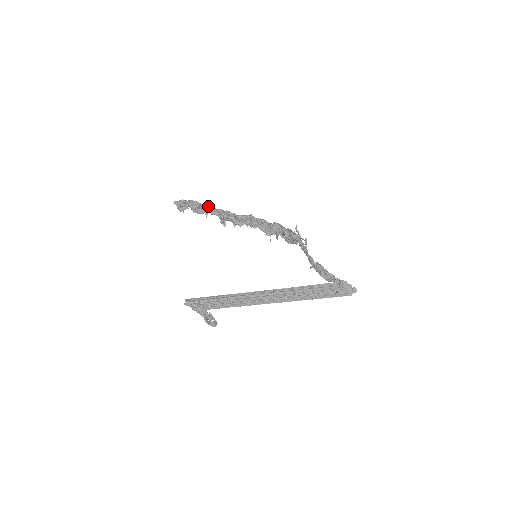
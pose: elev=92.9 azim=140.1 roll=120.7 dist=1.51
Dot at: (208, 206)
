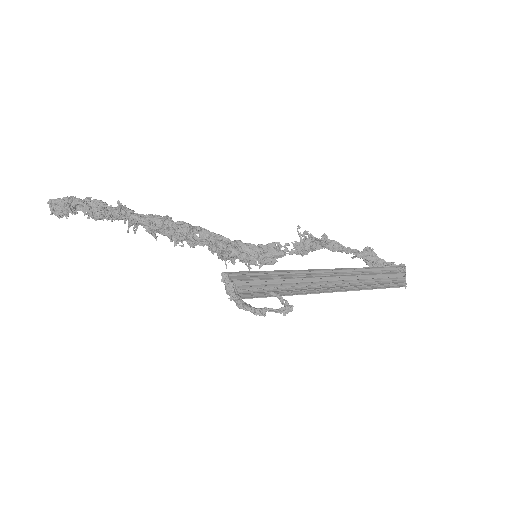
Dot at: occluded
